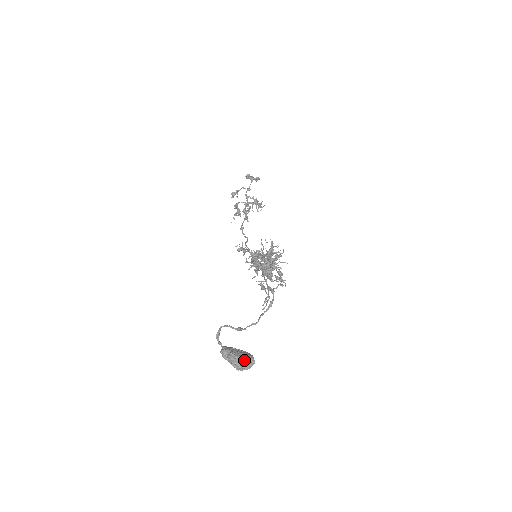
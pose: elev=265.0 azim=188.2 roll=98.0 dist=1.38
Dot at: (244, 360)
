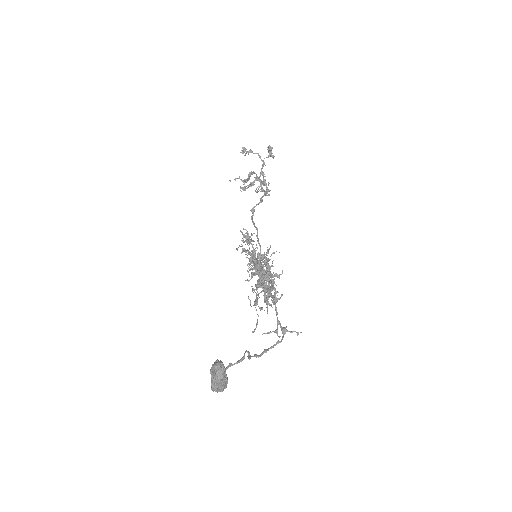
Dot at: occluded
